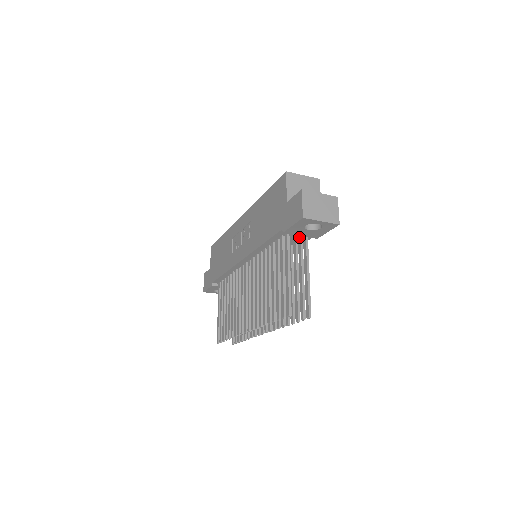
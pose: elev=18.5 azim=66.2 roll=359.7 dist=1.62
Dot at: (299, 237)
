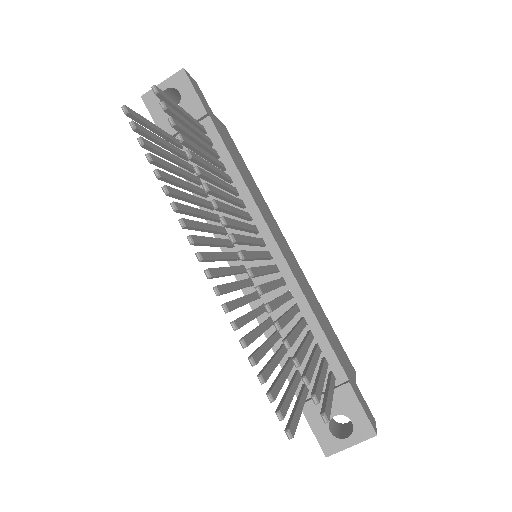
Dot at: occluded
